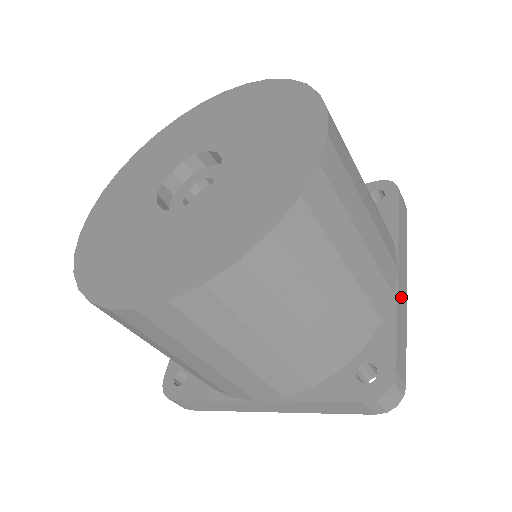
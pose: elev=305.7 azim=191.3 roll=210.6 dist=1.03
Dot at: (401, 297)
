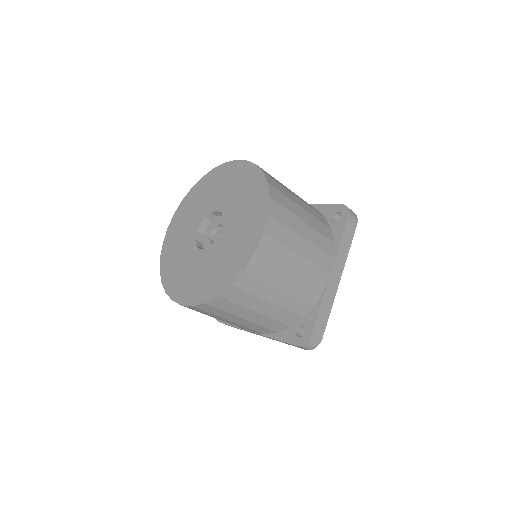
Dot at: occluded
